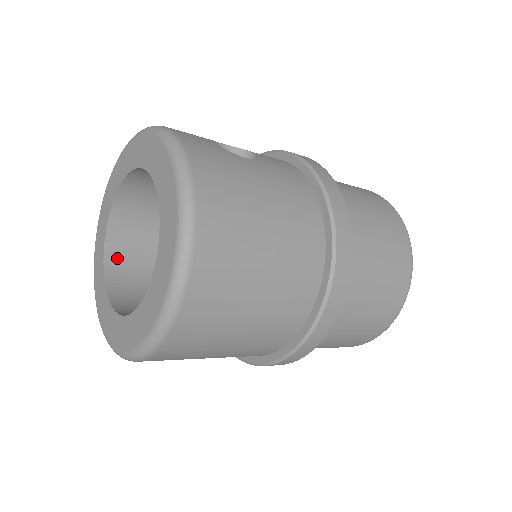
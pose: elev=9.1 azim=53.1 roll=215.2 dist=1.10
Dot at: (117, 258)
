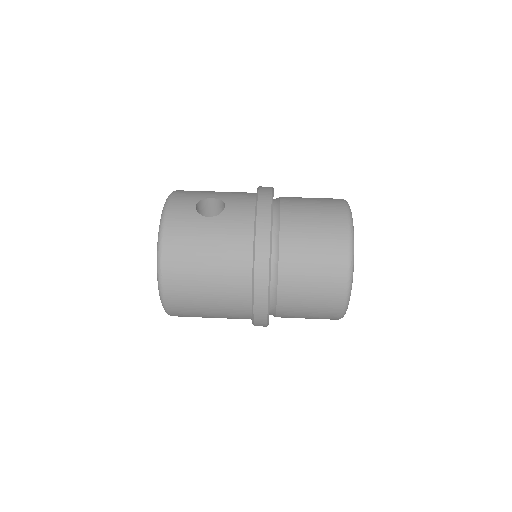
Dot at: occluded
